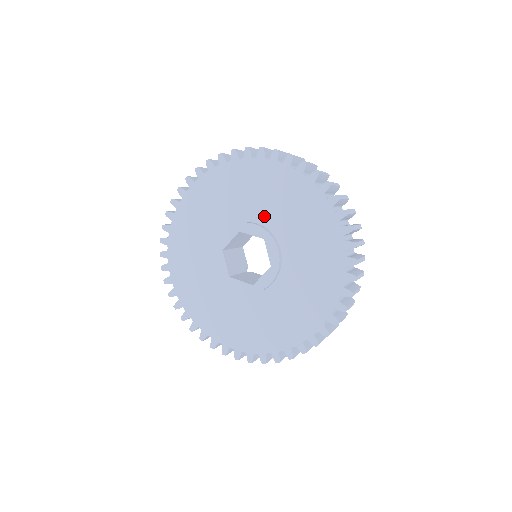
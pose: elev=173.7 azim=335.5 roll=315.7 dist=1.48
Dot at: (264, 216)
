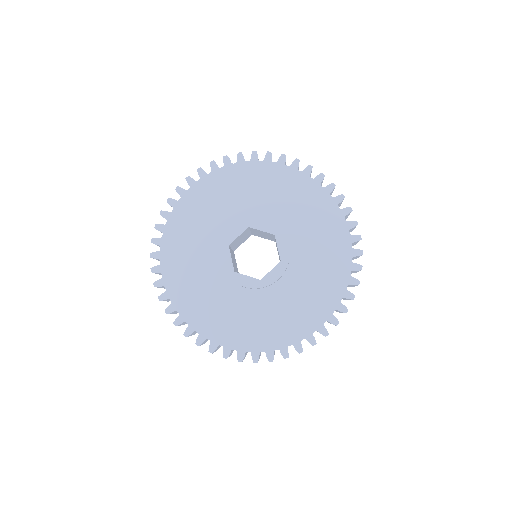
Dot at: (230, 219)
